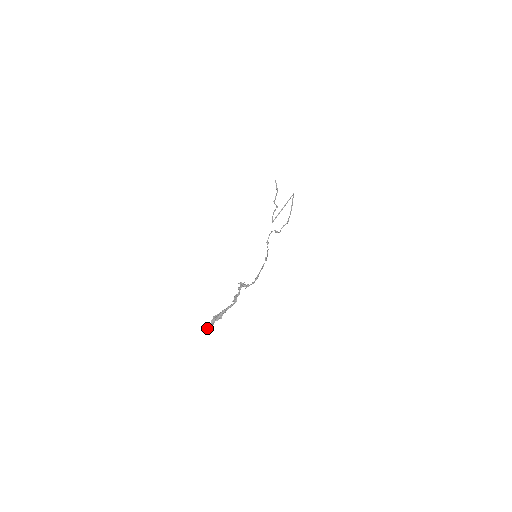
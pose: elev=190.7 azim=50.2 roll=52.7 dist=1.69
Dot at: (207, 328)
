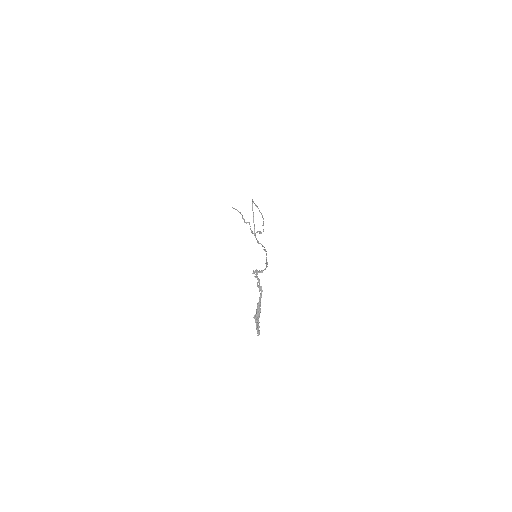
Dot at: occluded
